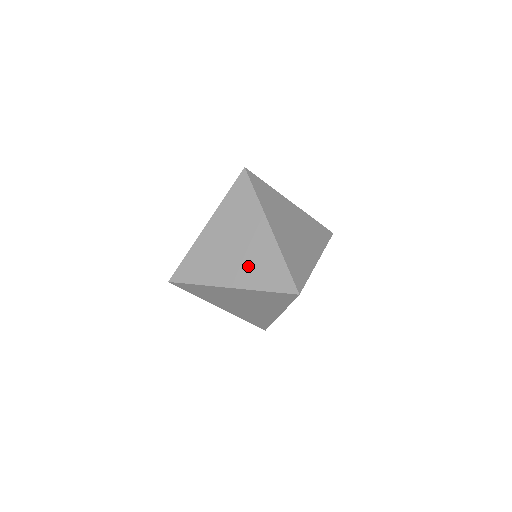
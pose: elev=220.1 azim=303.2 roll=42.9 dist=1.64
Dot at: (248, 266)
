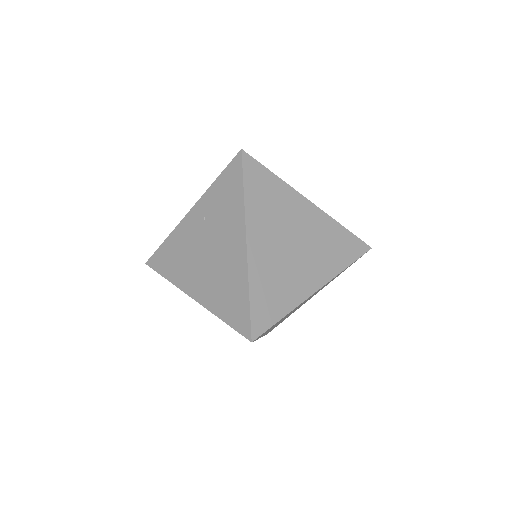
Dot at: occluded
